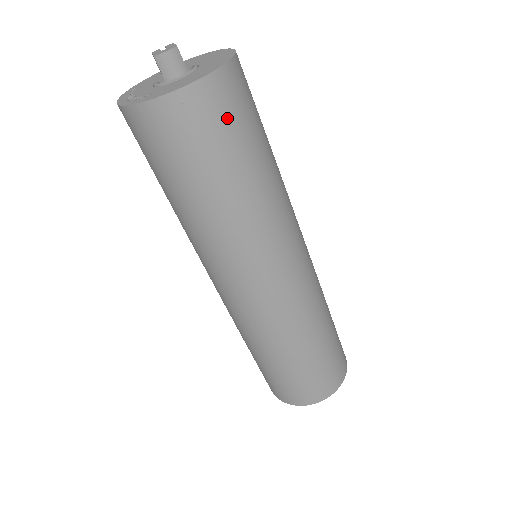
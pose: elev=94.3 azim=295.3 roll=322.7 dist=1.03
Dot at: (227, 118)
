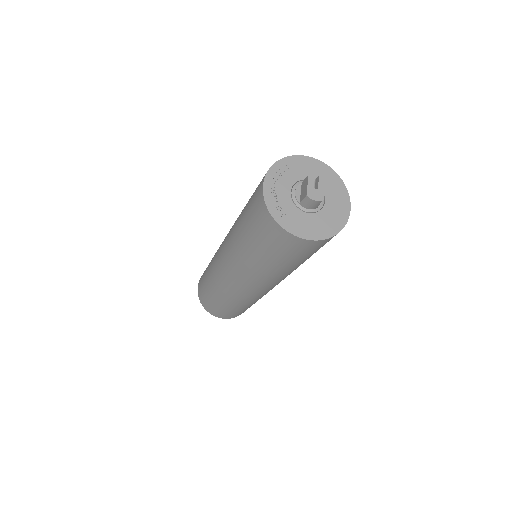
Dot at: (309, 251)
